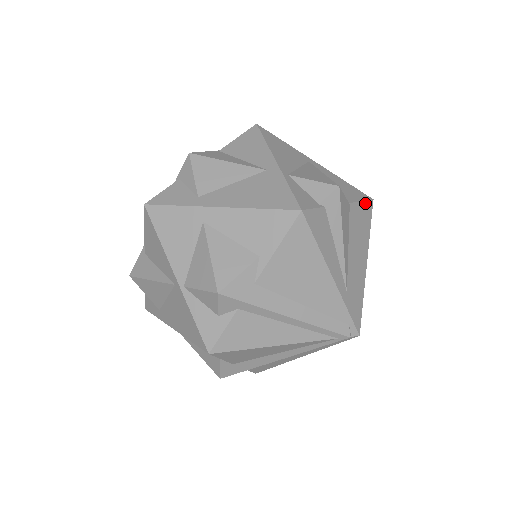
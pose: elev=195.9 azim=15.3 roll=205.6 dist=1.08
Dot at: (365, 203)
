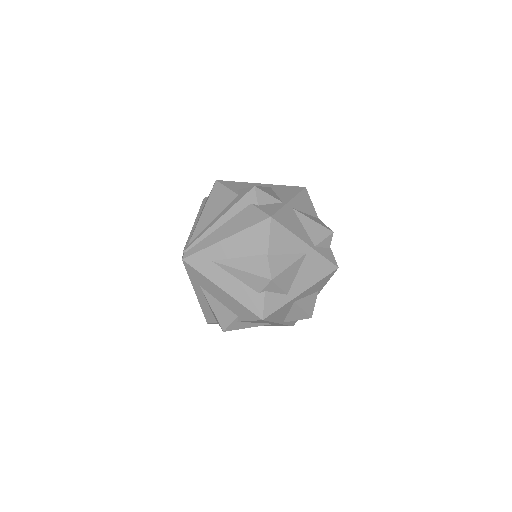
Dot at: (310, 199)
